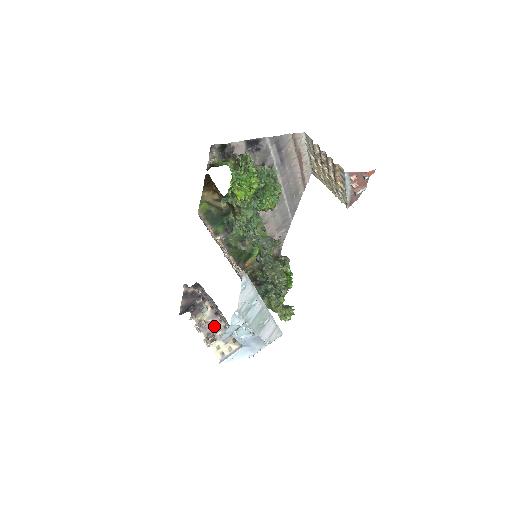
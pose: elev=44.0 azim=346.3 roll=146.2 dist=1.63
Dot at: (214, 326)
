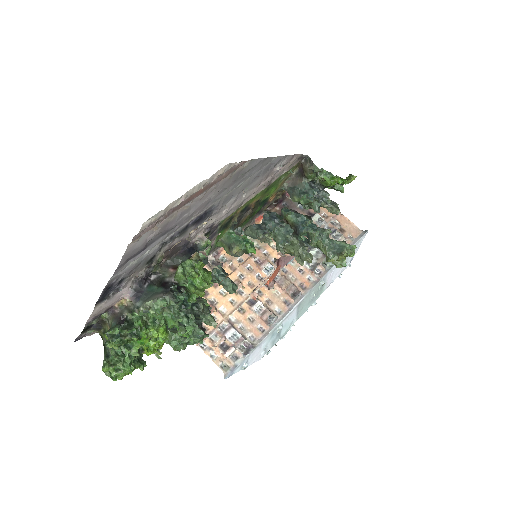
Dot at: occluded
